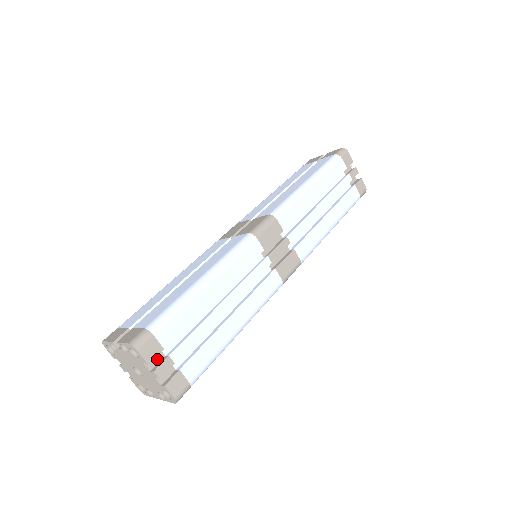
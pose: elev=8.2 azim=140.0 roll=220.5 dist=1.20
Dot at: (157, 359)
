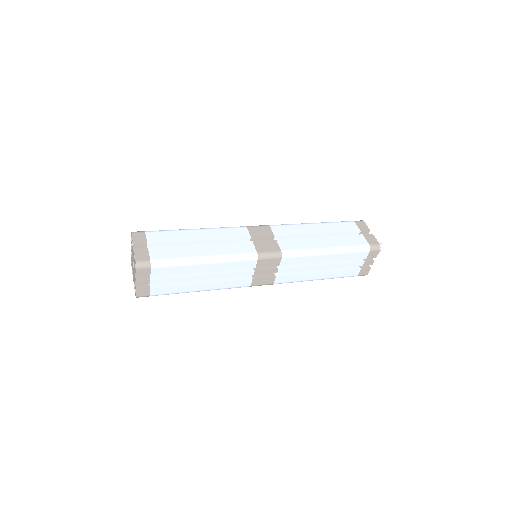
Dot at: occluded
